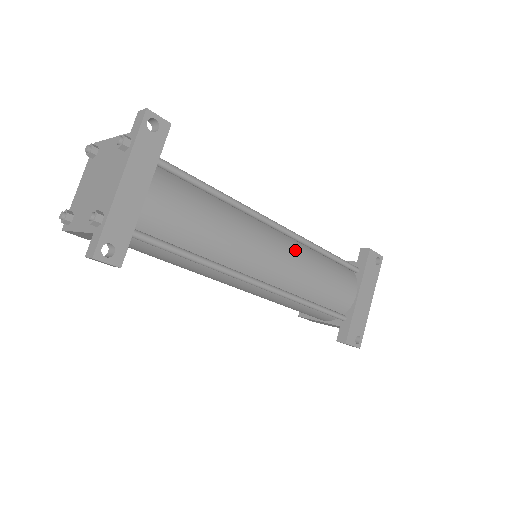
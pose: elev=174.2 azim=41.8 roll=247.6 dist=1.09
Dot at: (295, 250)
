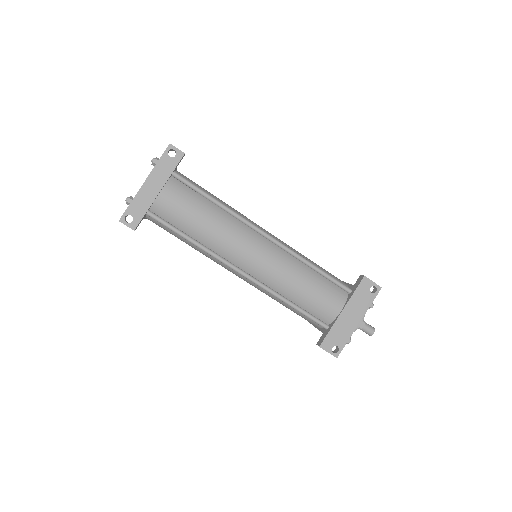
Dot at: (278, 256)
